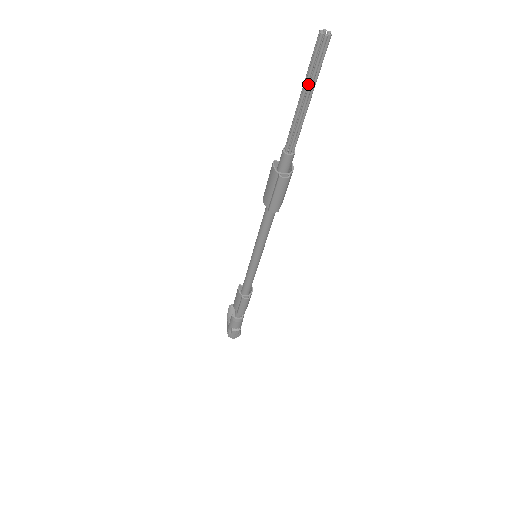
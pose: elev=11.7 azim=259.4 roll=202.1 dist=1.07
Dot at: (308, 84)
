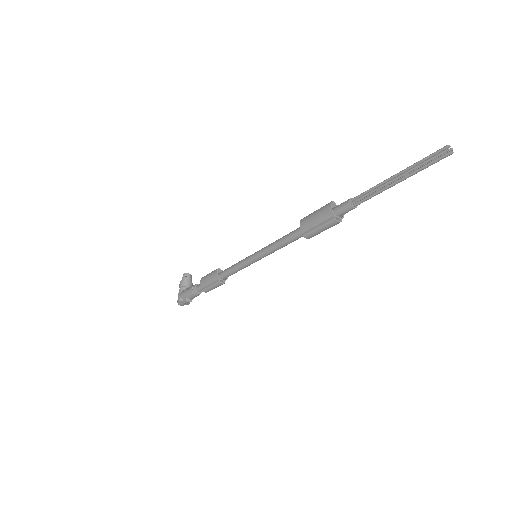
Dot at: (407, 170)
